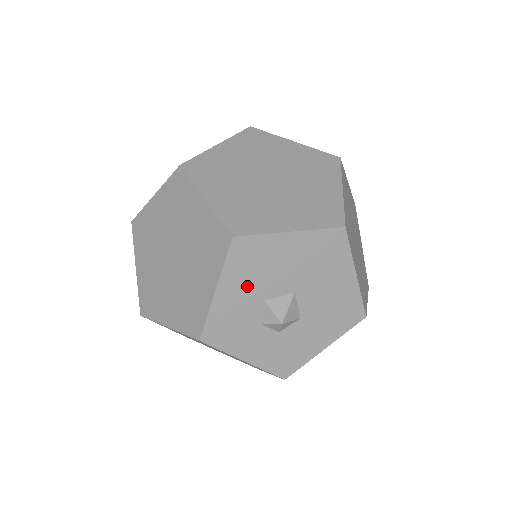
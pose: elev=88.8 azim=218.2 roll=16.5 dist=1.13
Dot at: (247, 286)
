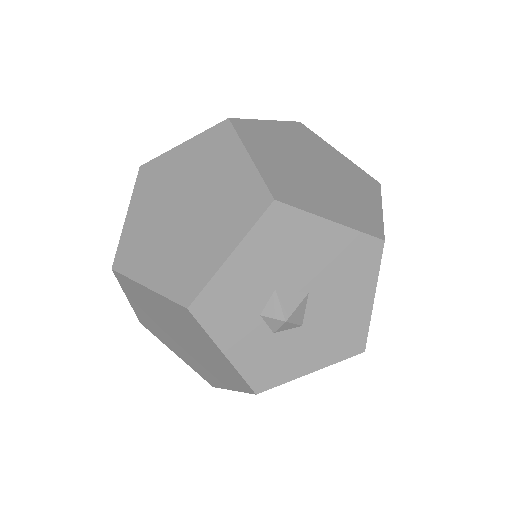
Dot at: (265, 264)
